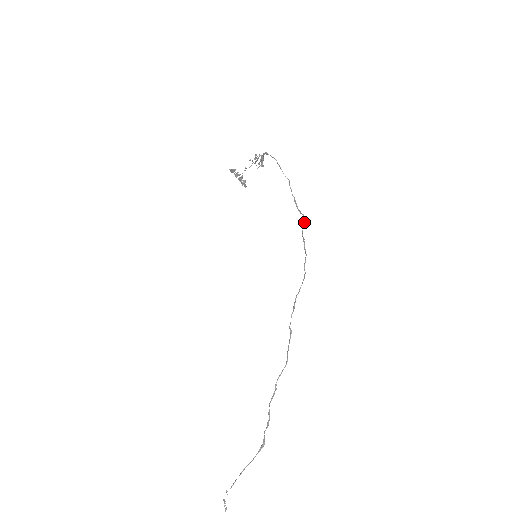
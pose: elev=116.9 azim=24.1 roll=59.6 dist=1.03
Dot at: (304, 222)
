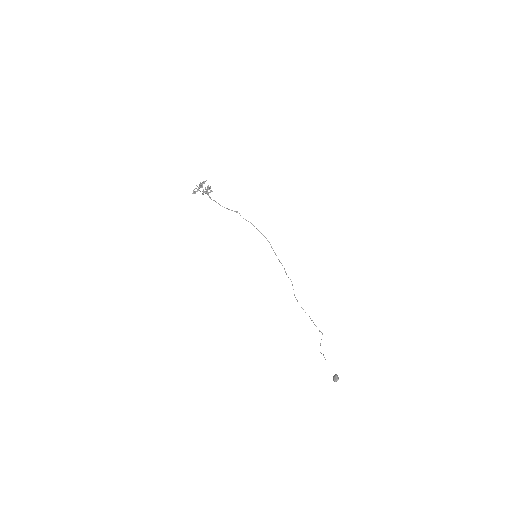
Dot at: occluded
